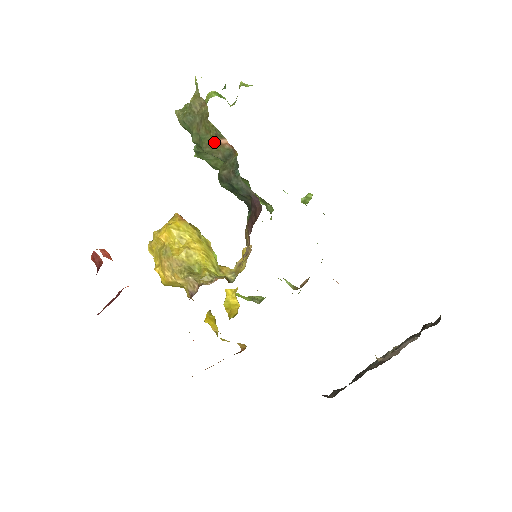
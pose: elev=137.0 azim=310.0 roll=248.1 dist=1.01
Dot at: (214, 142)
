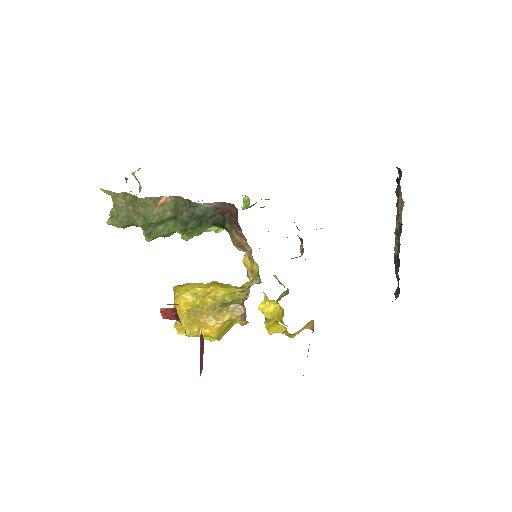
Dot at: (157, 208)
